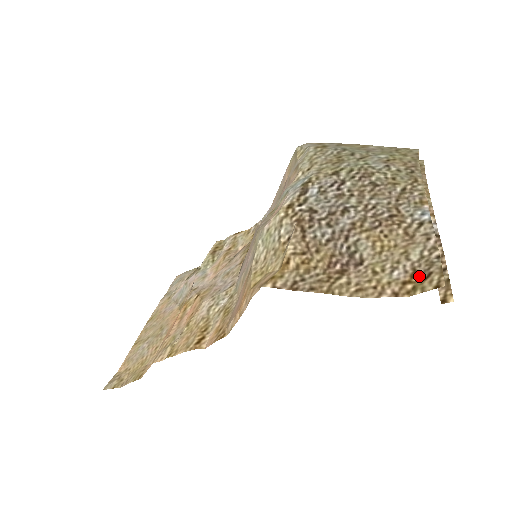
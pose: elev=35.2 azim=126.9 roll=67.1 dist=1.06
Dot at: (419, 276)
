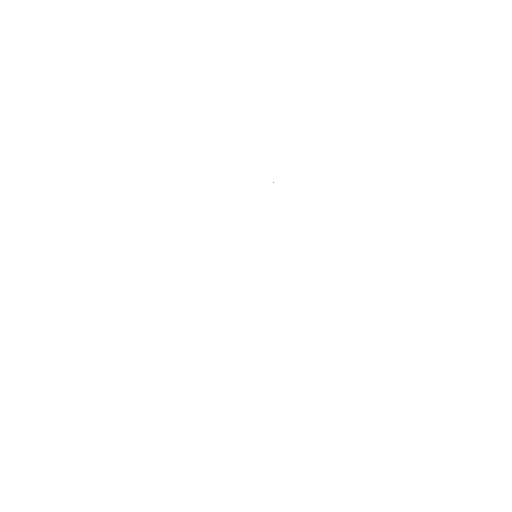
Dot at: occluded
